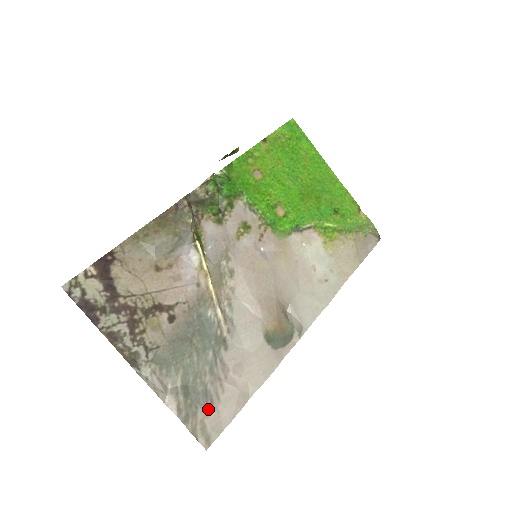
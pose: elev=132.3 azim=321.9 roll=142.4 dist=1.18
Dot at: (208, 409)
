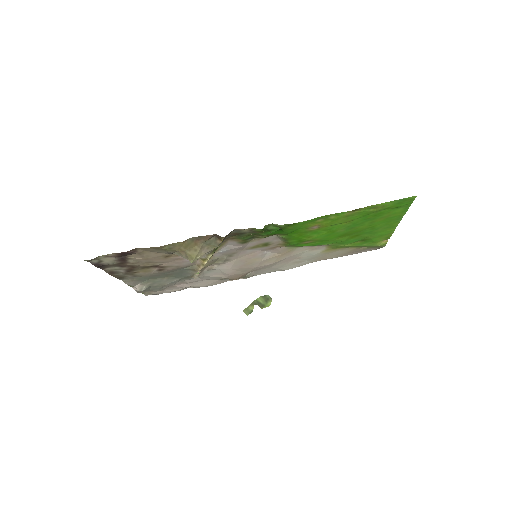
Dot at: occluded
